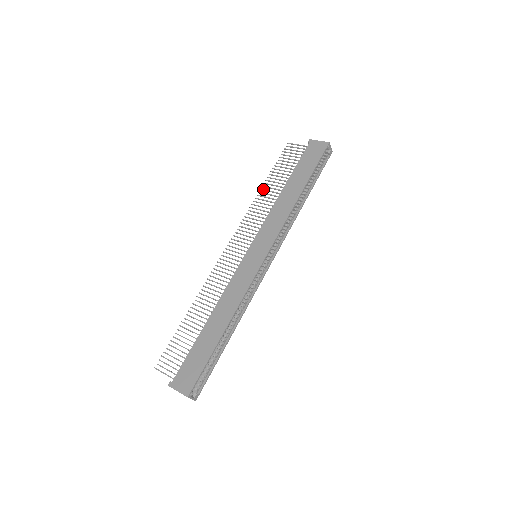
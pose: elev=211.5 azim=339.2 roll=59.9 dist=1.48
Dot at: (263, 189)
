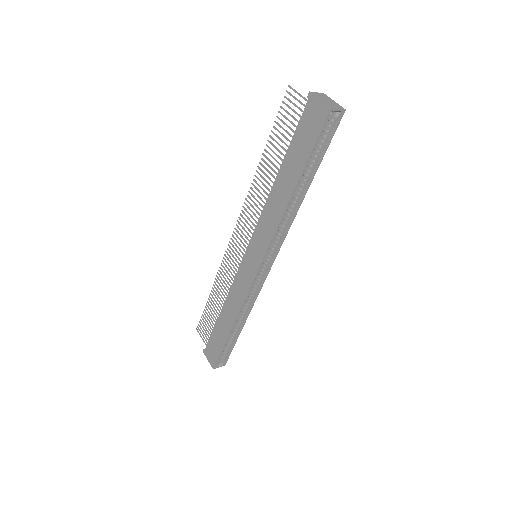
Dot at: (261, 164)
